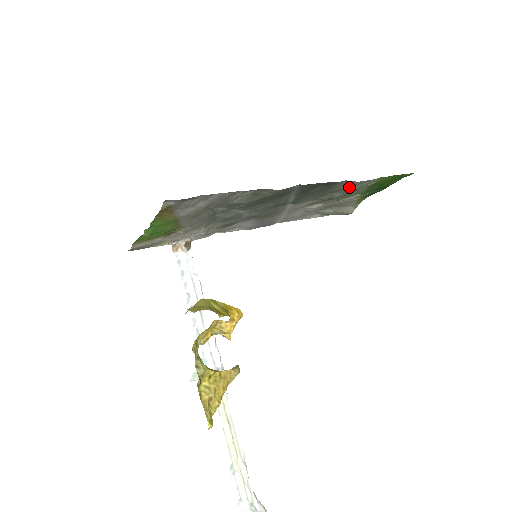
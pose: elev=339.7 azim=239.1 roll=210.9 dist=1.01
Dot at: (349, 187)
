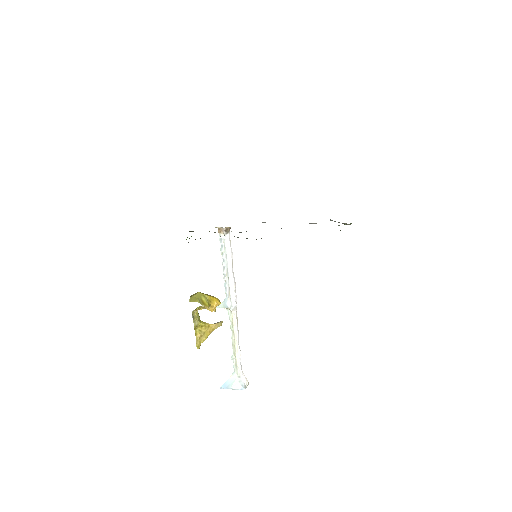
Dot at: occluded
